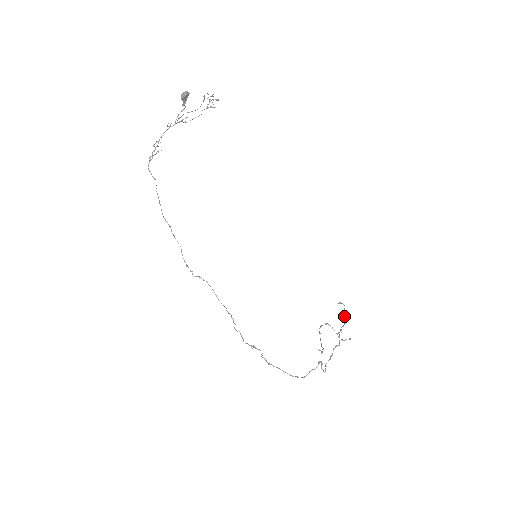
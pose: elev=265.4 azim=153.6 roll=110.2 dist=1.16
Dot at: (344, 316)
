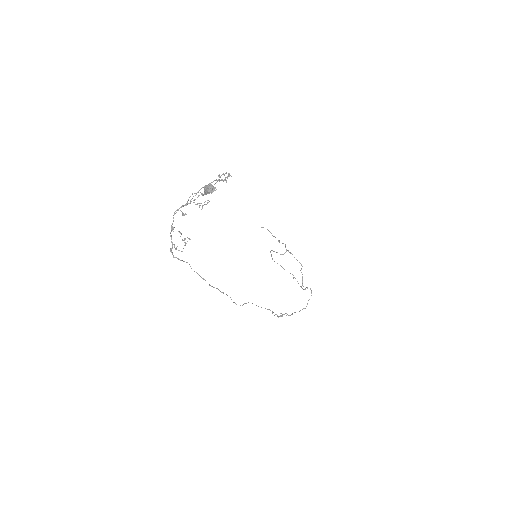
Dot at: occluded
